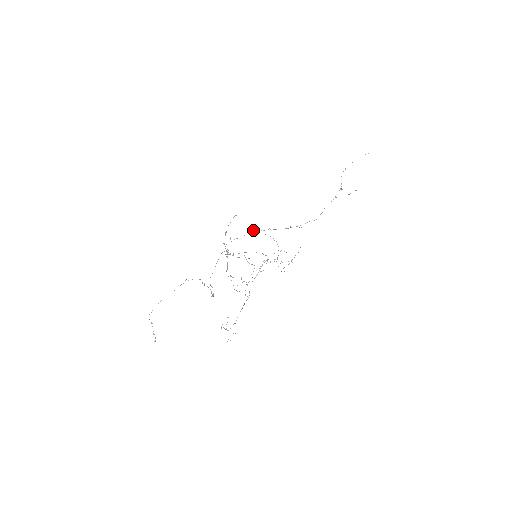
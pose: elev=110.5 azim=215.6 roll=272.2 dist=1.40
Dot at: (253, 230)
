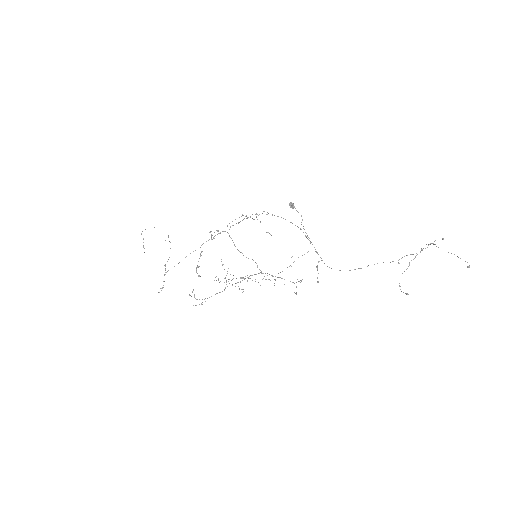
Dot at: (293, 207)
